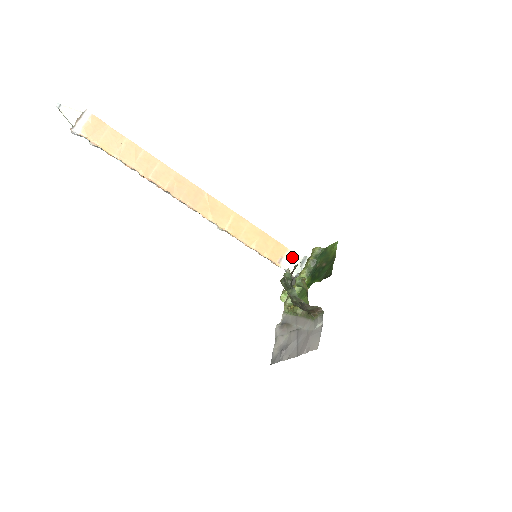
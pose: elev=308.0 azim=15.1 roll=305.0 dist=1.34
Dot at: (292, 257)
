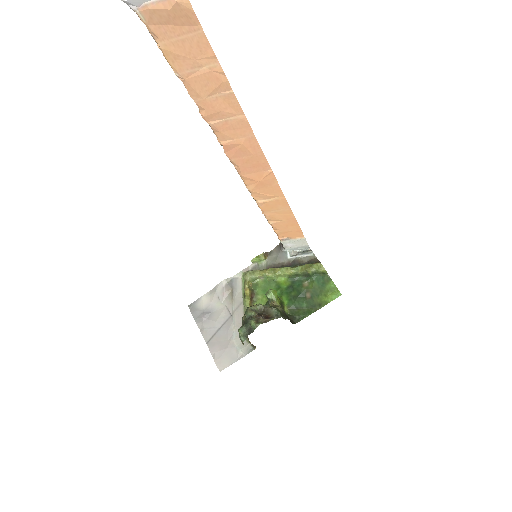
Dot at: (300, 242)
